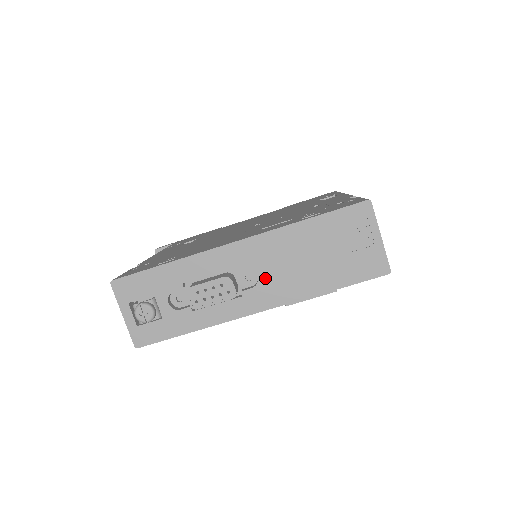
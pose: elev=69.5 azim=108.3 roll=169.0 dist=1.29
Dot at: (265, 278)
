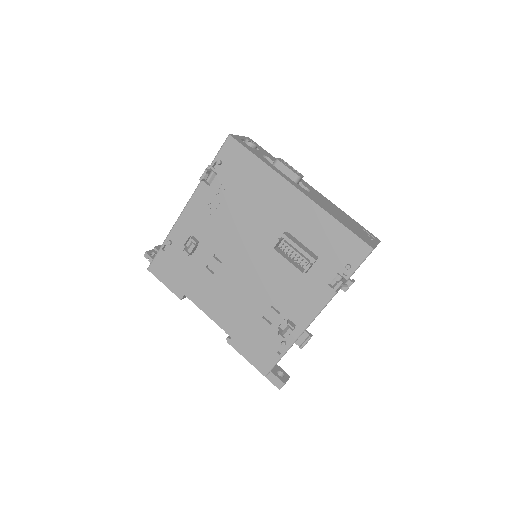
Dot at: (313, 195)
